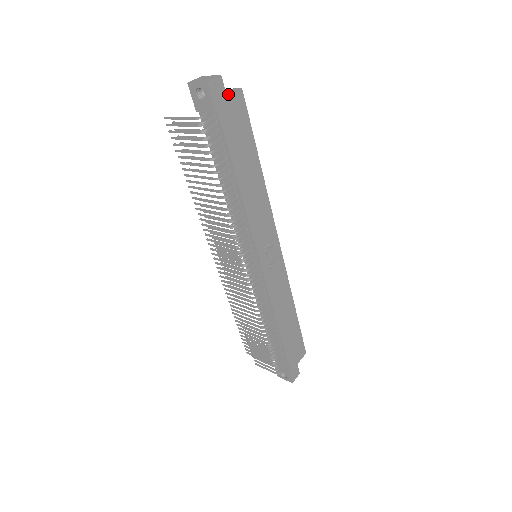
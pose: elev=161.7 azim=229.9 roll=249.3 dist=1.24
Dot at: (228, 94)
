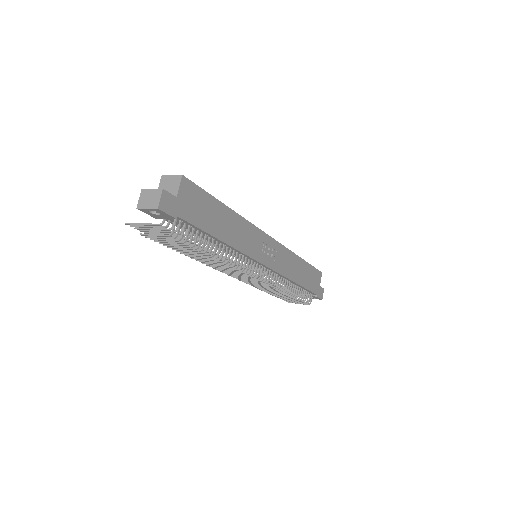
Dot at: (175, 191)
